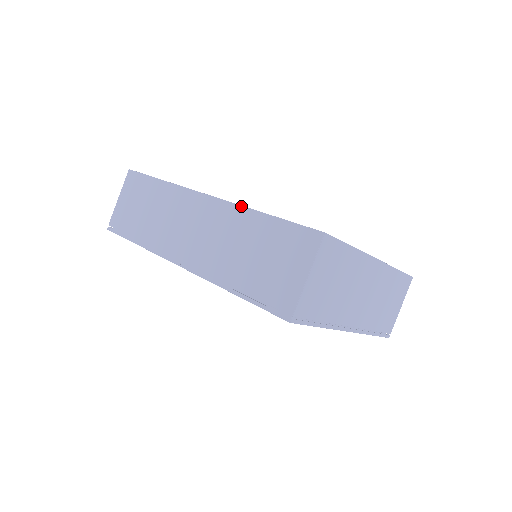
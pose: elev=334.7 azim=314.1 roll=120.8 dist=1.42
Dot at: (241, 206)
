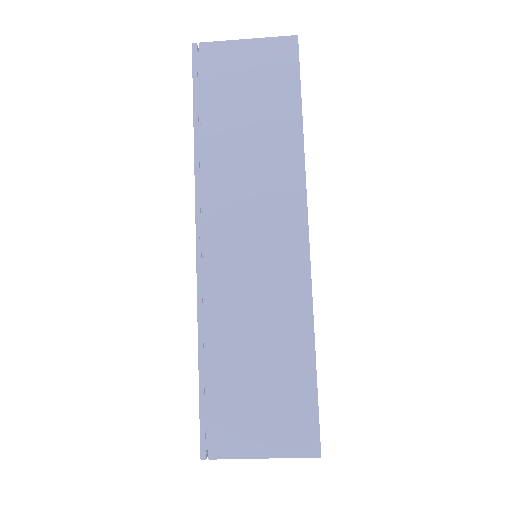
Dot at: (312, 307)
